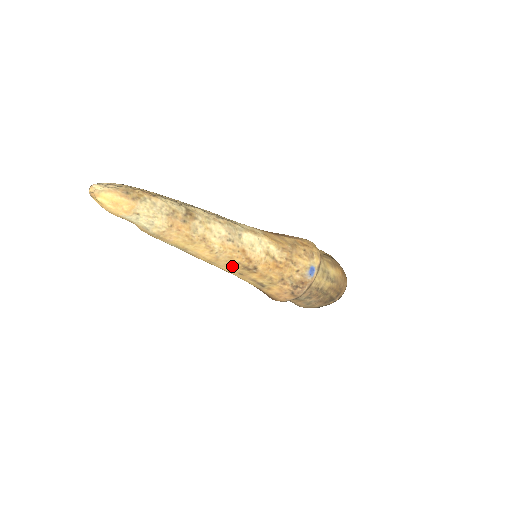
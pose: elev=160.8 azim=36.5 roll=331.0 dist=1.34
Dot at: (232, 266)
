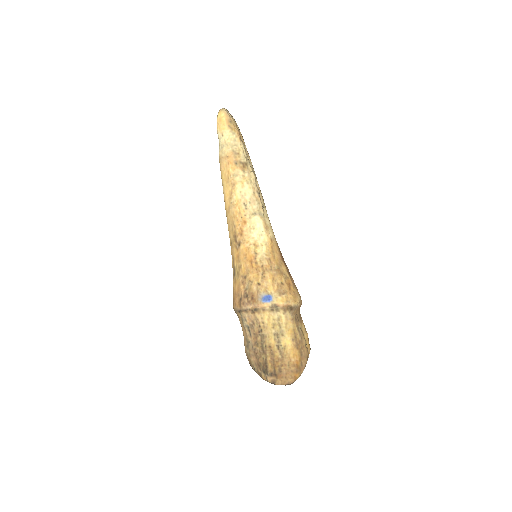
Dot at: (231, 227)
